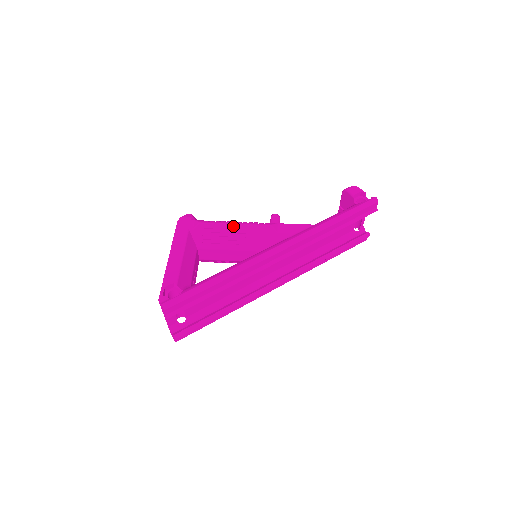
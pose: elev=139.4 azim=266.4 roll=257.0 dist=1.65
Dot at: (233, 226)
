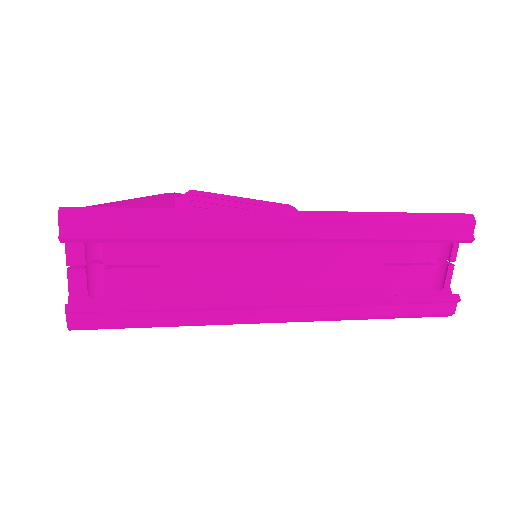
Dot at: (234, 199)
